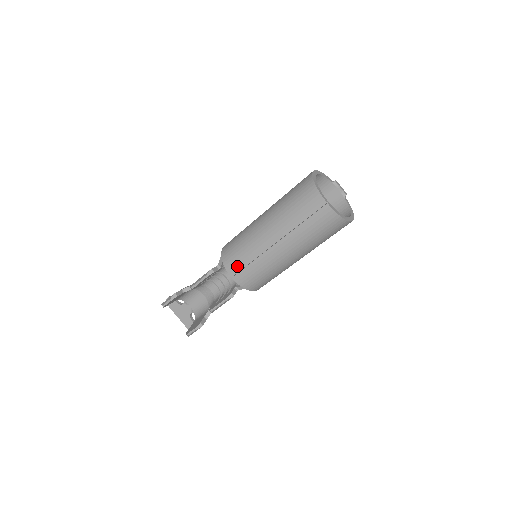
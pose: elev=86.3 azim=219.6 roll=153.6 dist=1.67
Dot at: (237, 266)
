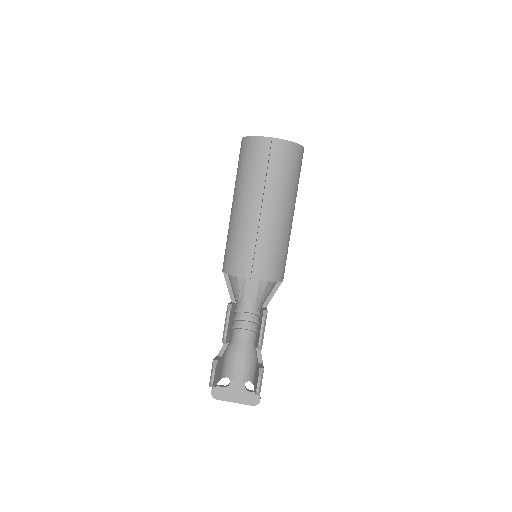
Dot at: (246, 263)
